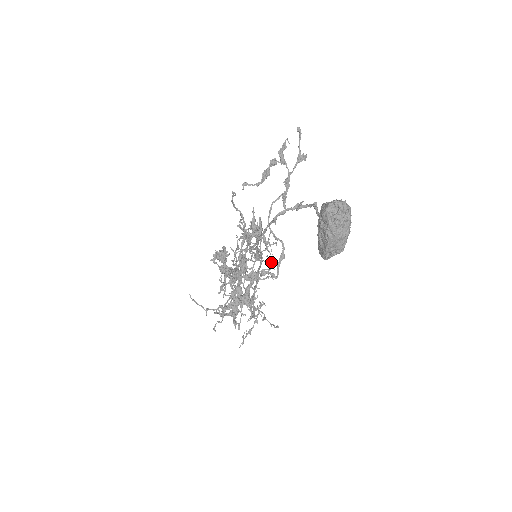
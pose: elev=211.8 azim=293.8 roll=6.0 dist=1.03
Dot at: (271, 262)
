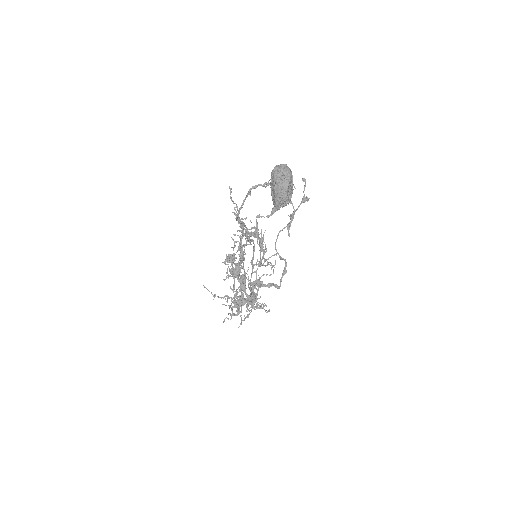
Dot at: (269, 264)
